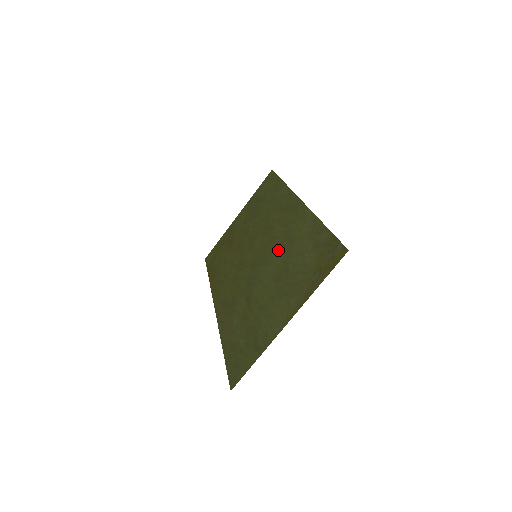
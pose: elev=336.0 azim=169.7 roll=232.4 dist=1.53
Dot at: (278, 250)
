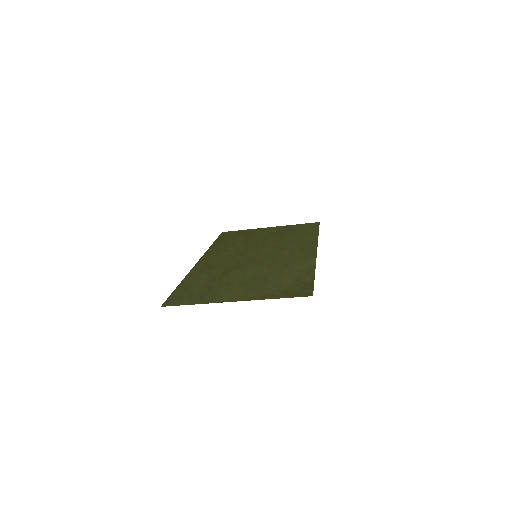
Dot at: (273, 264)
